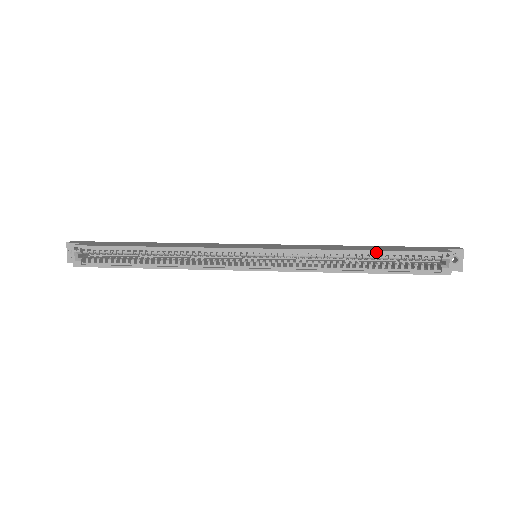
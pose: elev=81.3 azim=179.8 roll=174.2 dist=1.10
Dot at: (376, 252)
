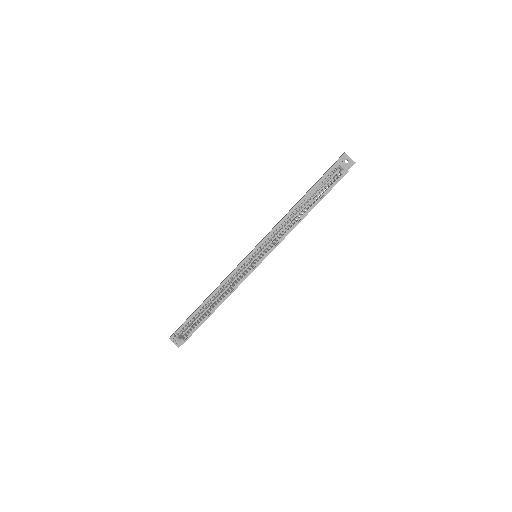
Dot at: (304, 198)
